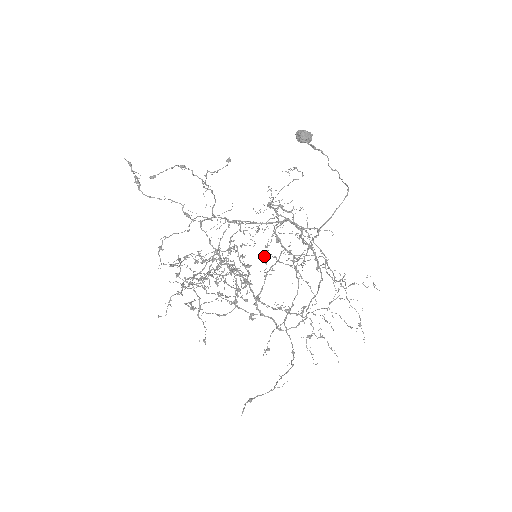
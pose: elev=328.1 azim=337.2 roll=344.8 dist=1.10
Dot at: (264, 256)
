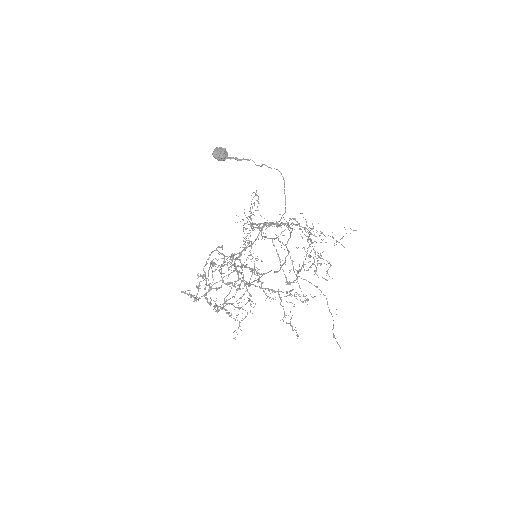
Dot at: (244, 244)
